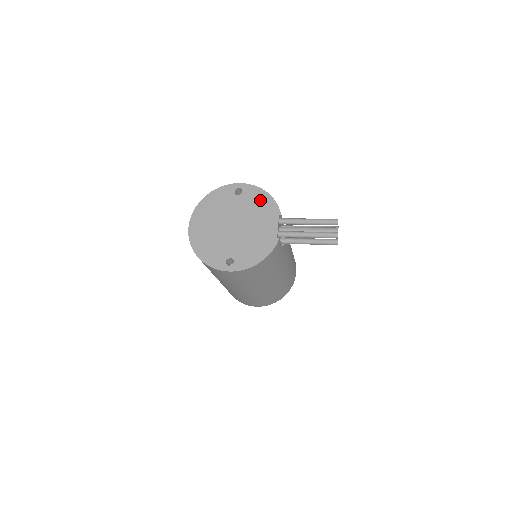
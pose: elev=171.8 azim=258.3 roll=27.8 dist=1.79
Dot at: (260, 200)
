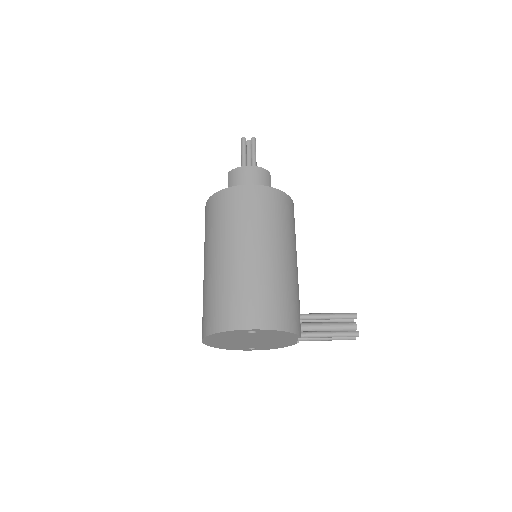
Dot at: (278, 334)
